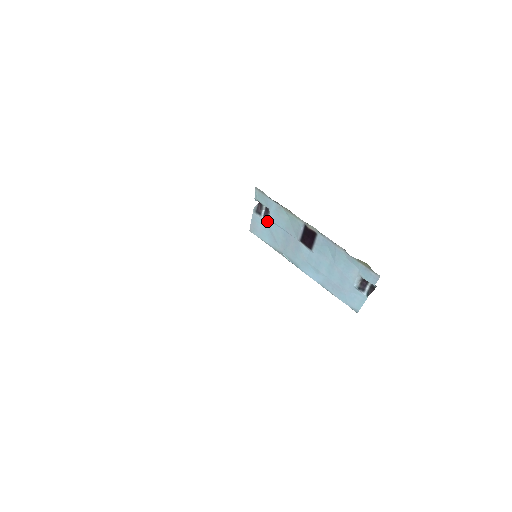
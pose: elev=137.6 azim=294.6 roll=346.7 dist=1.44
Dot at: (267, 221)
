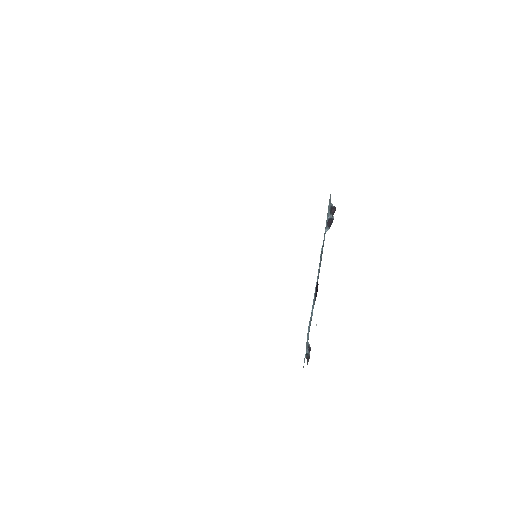
Dot at: (327, 225)
